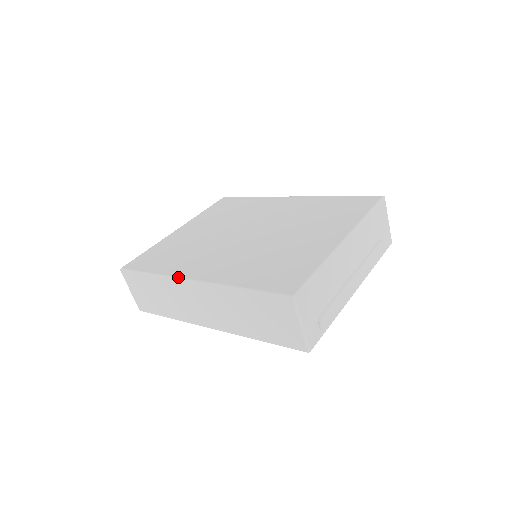
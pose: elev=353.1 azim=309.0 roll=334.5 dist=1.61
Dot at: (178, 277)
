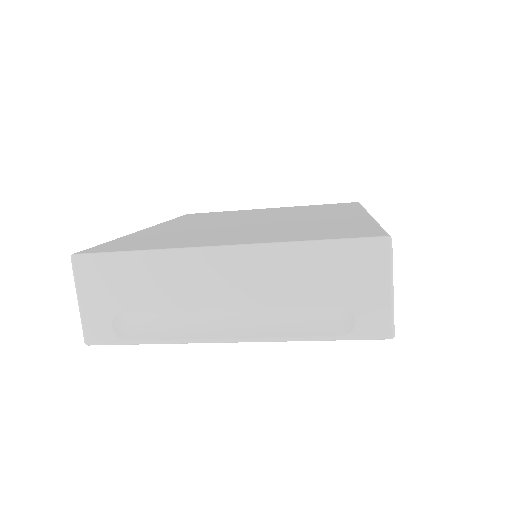
Dot at: (155, 225)
